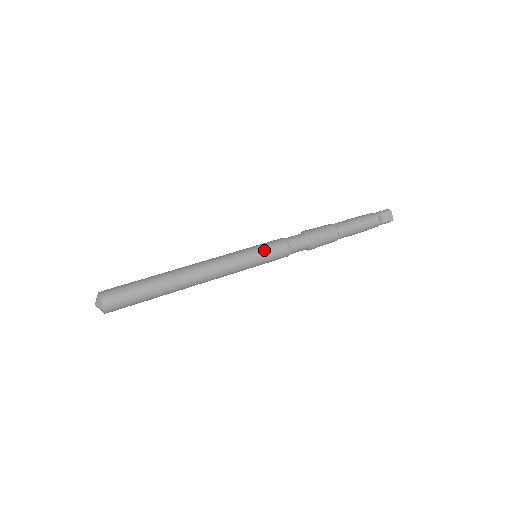
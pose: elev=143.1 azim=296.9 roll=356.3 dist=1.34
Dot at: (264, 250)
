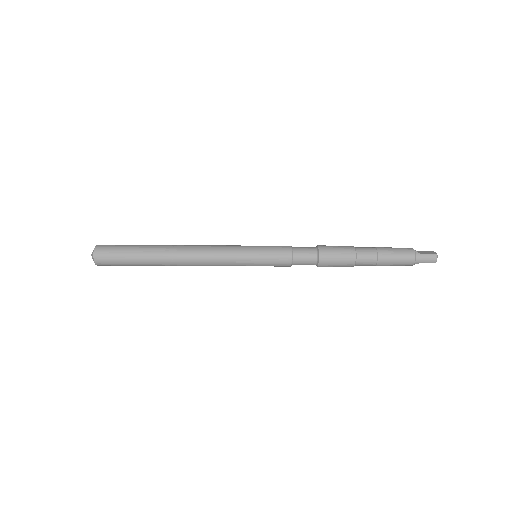
Dot at: occluded
